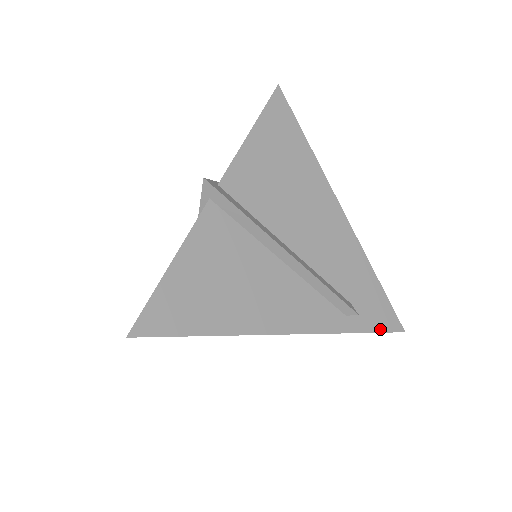
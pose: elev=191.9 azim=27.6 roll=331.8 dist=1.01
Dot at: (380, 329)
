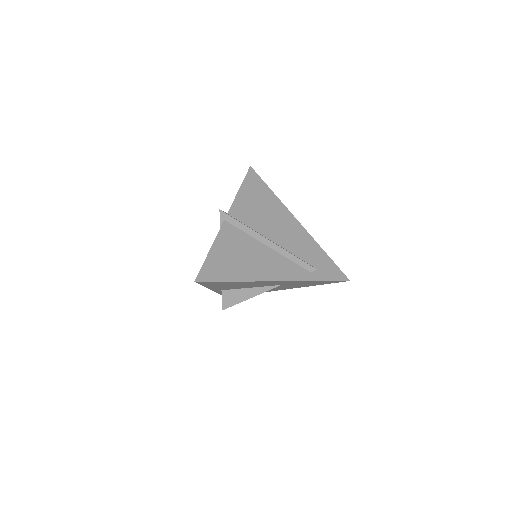
Dot at: (333, 279)
